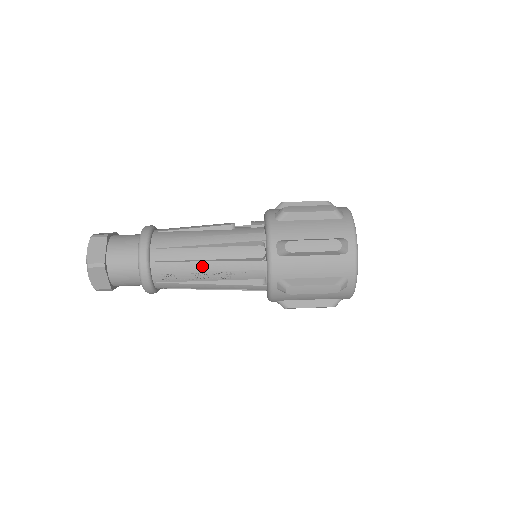
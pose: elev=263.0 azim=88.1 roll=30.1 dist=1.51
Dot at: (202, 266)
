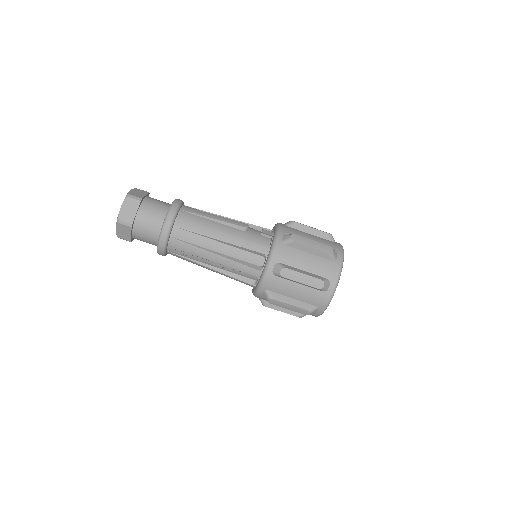
Dot at: (210, 256)
